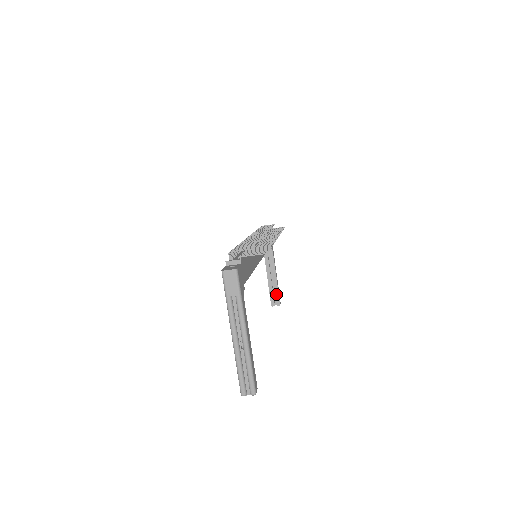
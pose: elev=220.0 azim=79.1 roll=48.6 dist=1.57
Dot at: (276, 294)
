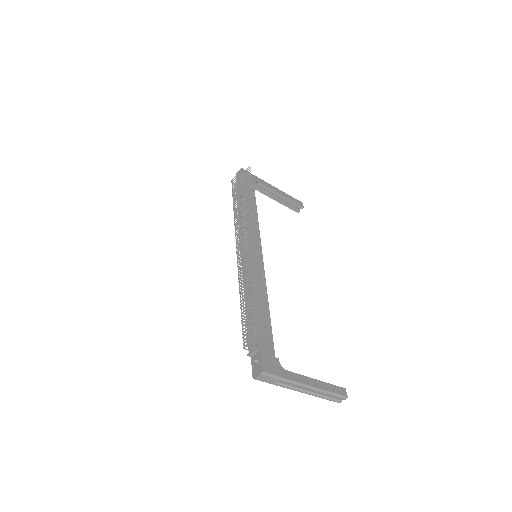
Dot at: (293, 204)
